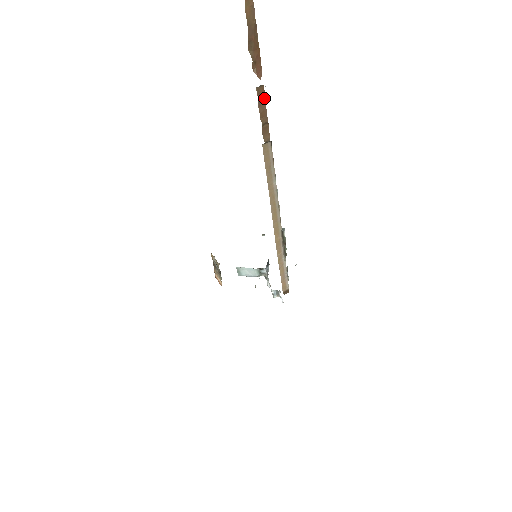
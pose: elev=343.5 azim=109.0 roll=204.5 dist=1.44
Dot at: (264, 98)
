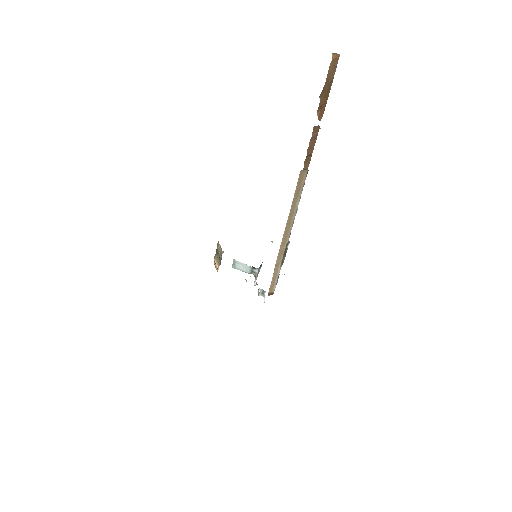
Dot at: (316, 136)
